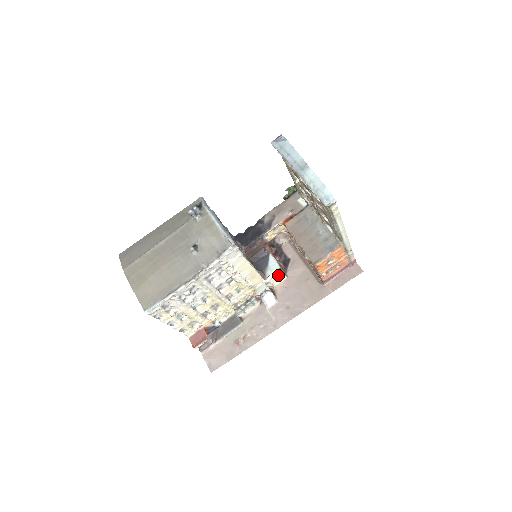
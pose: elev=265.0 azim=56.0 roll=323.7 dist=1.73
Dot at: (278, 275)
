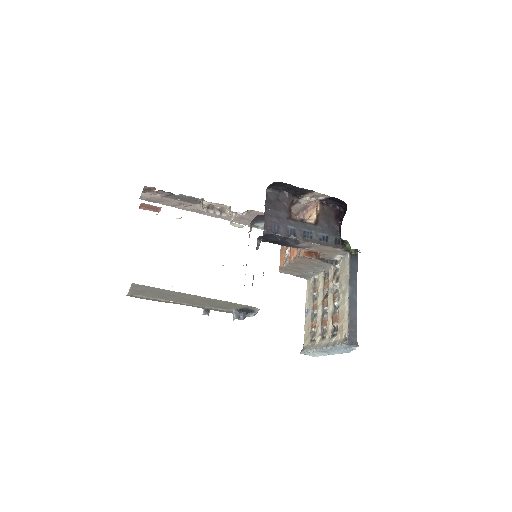
Dot at: occluded
